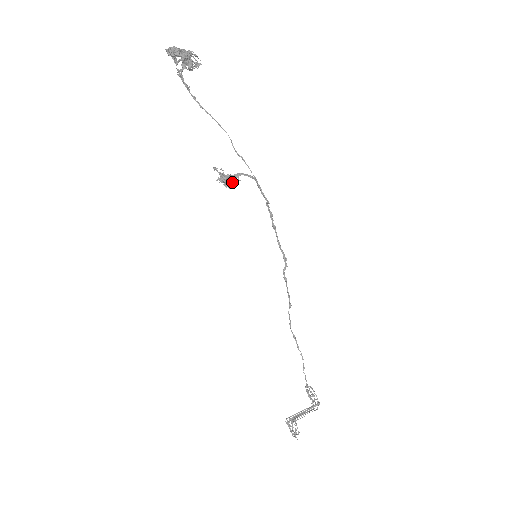
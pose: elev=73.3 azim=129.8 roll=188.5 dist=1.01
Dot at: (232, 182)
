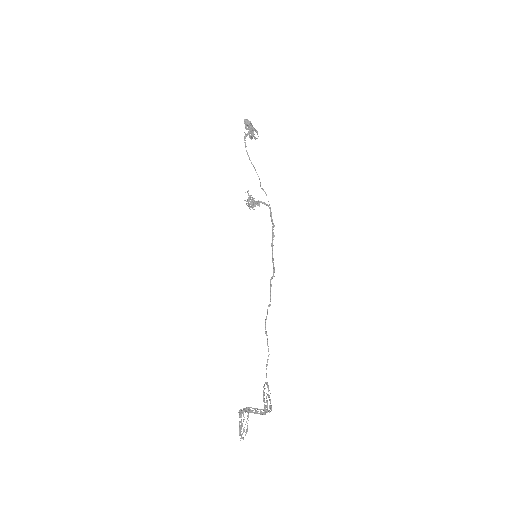
Dot at: (255, 204)
